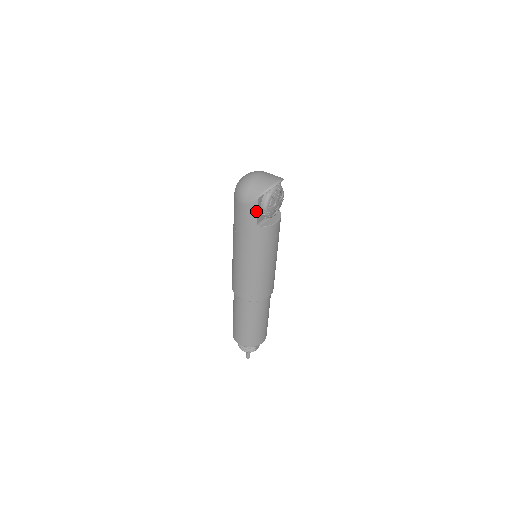
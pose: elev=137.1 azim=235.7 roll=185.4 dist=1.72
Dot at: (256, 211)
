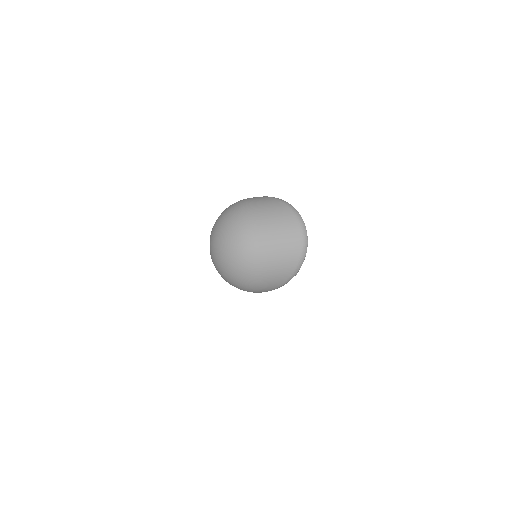
Dot at: occluded
